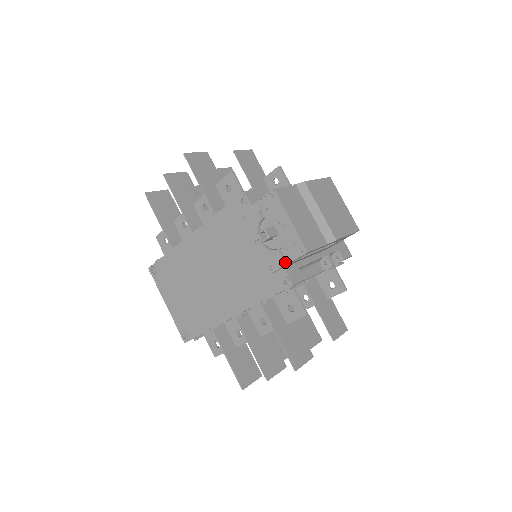
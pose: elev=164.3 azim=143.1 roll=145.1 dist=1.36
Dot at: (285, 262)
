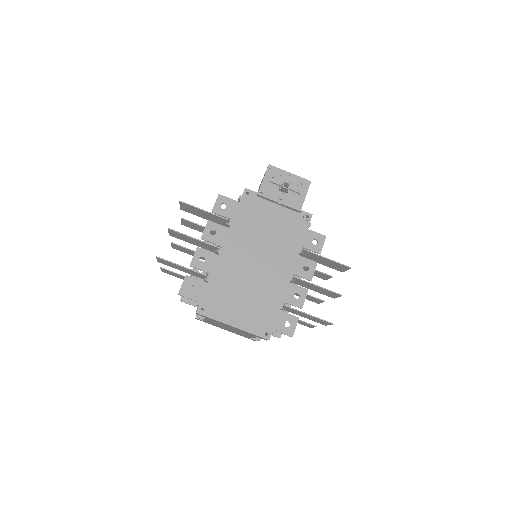
Dot at: (304, 197)
